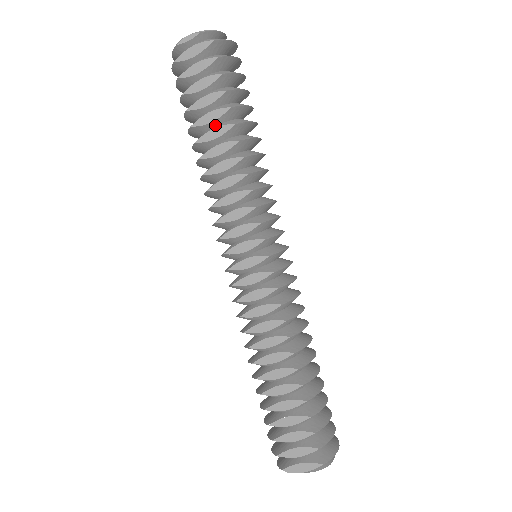
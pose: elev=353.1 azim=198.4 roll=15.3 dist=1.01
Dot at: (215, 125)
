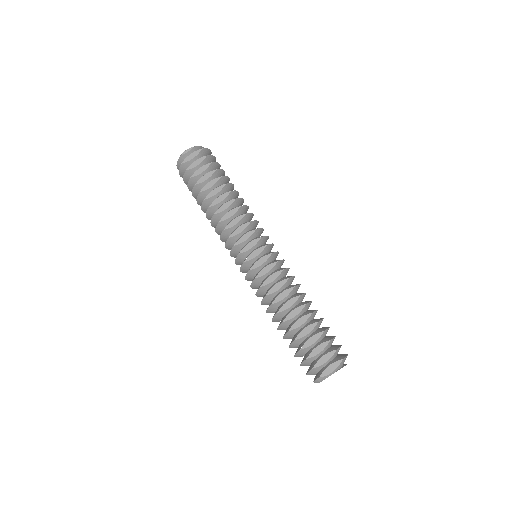
Dot at: (213, 189)
